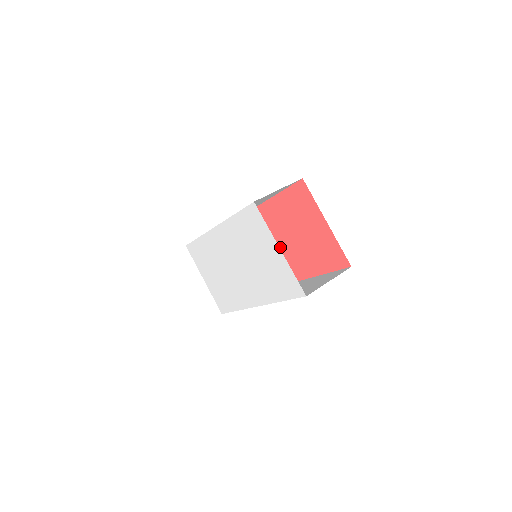
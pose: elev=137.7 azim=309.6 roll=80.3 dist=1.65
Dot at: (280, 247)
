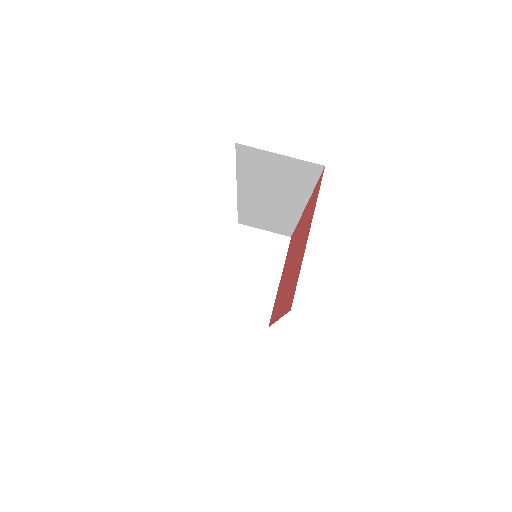
Dot at: occluded
